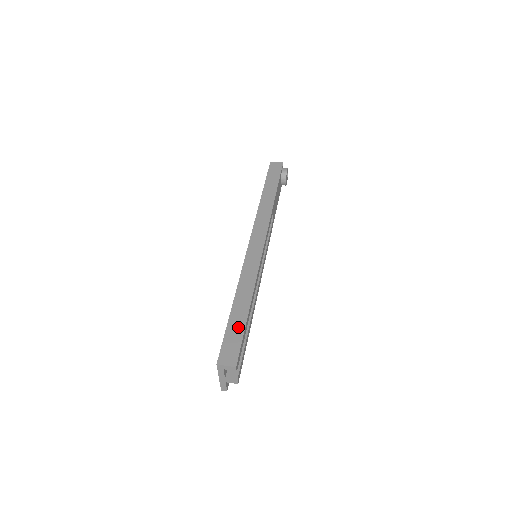
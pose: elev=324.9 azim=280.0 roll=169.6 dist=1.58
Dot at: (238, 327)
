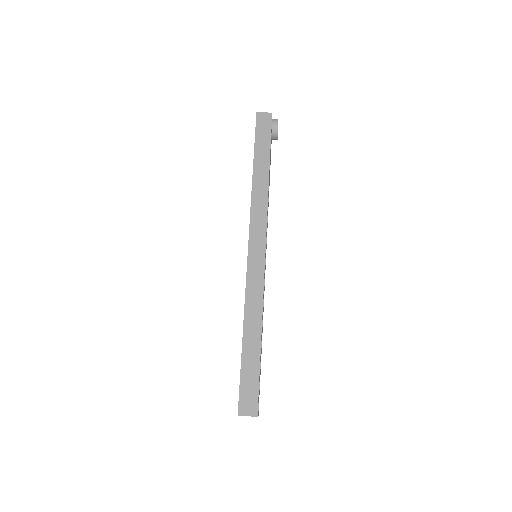
Dot at: (252, 368)
